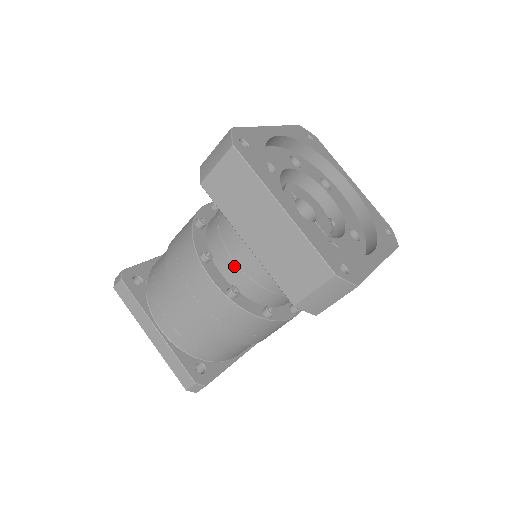
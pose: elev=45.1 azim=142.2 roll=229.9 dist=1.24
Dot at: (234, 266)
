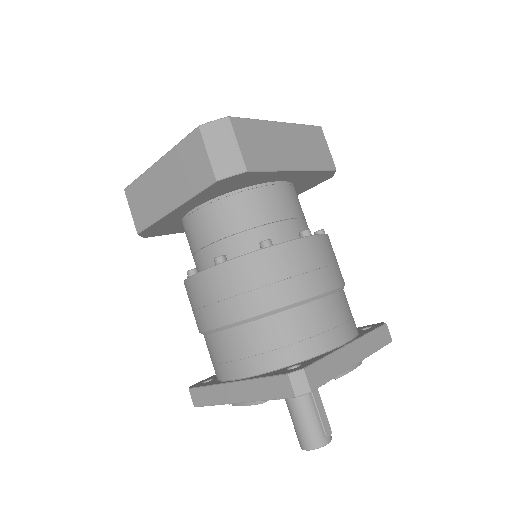
Dot at: (208, 250)
